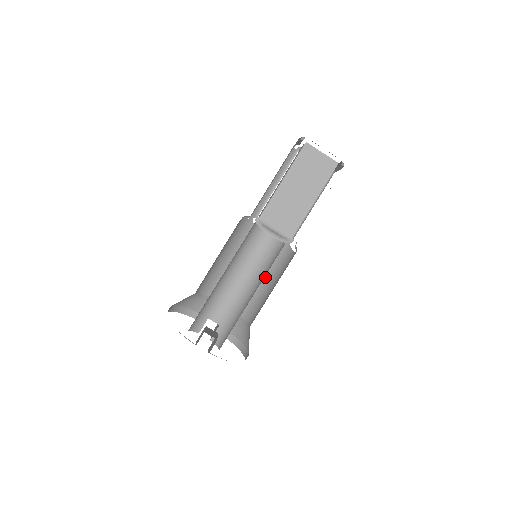
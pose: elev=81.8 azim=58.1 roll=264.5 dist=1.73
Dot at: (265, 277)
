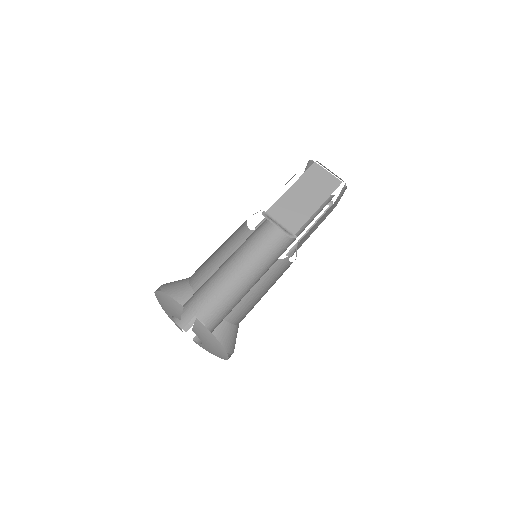
Dot at: (260, 287)
